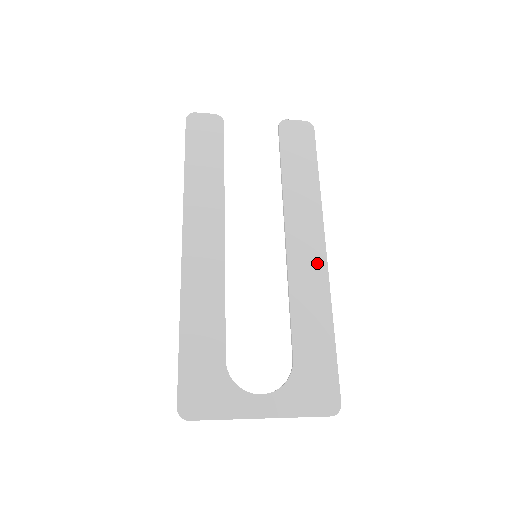
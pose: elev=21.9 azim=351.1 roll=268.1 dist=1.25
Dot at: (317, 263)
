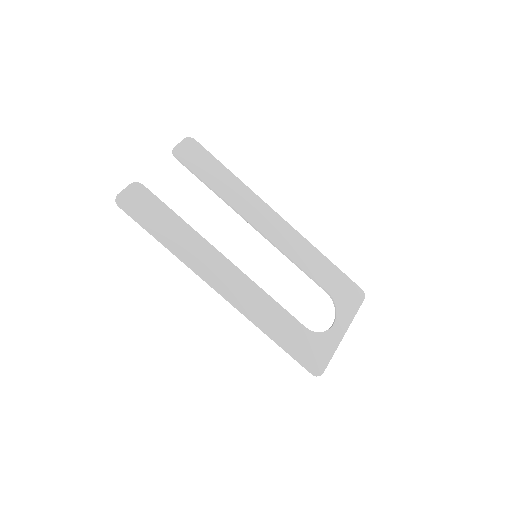
Dot at: (284, 228)
